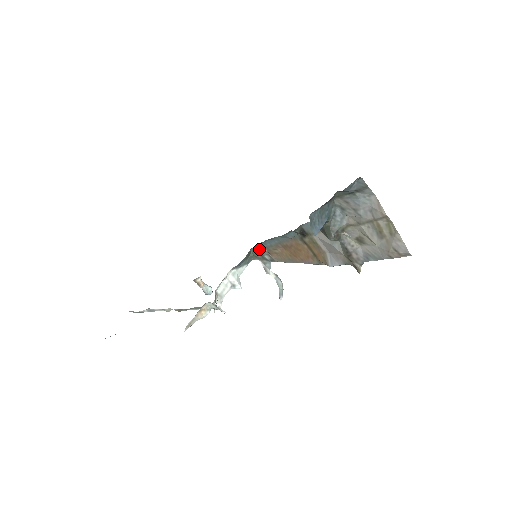
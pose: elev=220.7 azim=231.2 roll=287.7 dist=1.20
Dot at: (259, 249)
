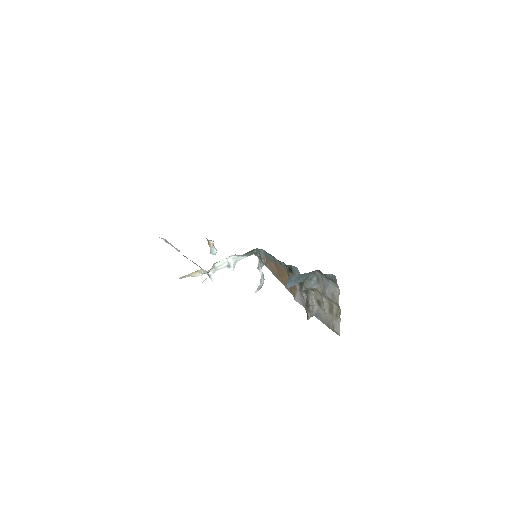
Dot at: (261, 252)
